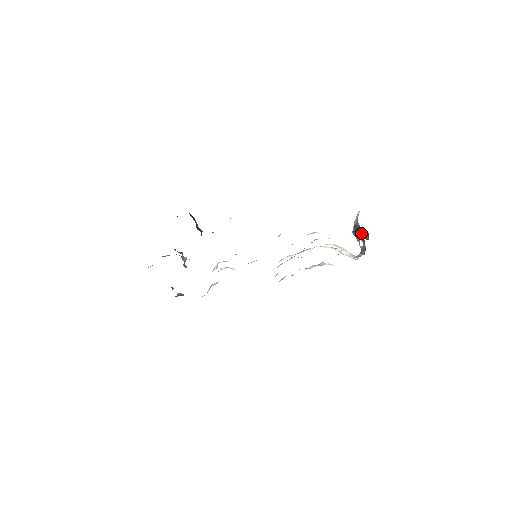
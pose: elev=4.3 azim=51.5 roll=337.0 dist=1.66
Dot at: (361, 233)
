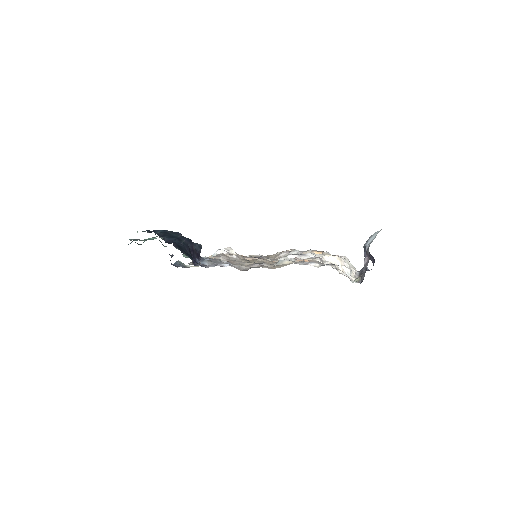
Dot at: (367, 261)
